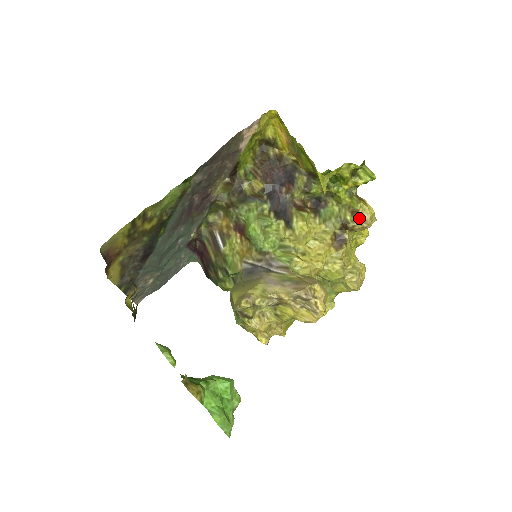
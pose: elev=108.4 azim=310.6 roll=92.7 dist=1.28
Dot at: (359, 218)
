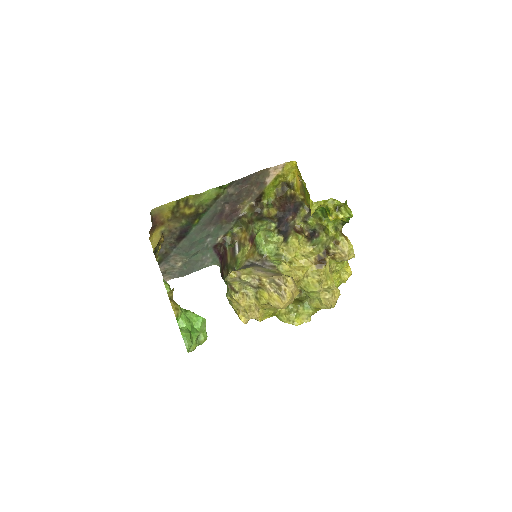
Dot at: (339, 248)
